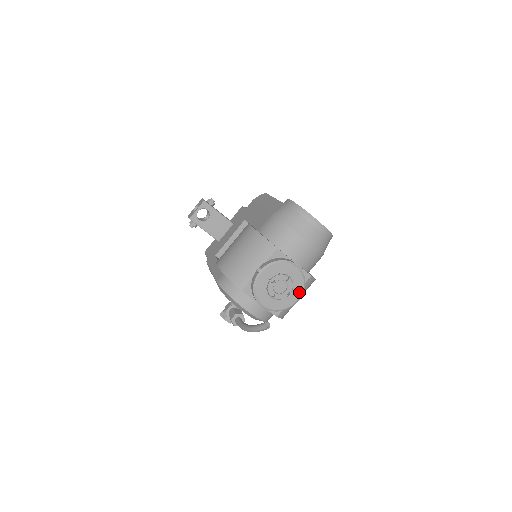
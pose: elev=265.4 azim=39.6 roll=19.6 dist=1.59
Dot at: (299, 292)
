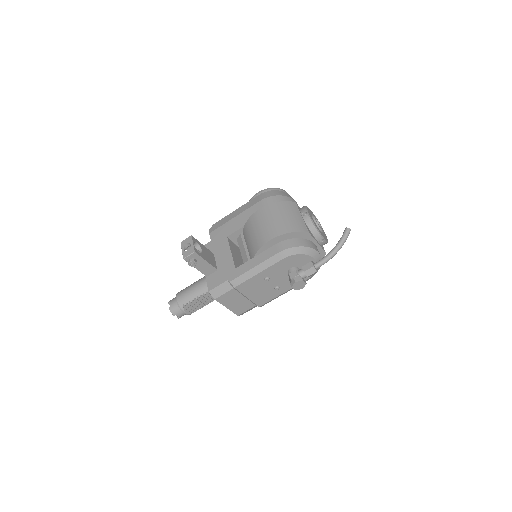
Dot at: occluded
